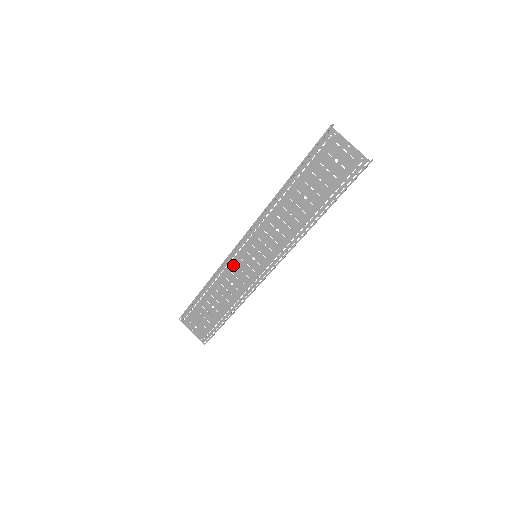
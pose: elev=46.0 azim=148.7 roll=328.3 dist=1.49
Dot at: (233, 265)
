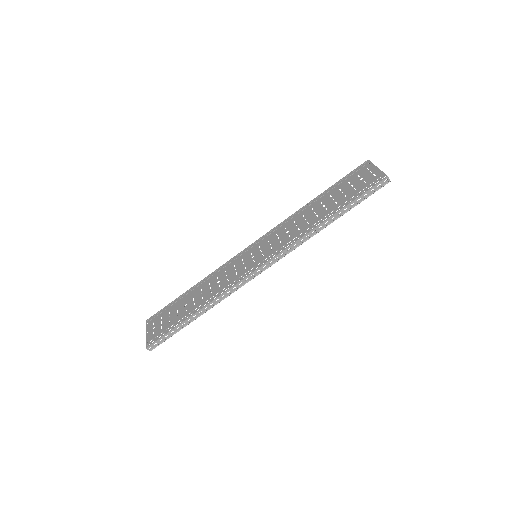
Dot at: (232, 264)
